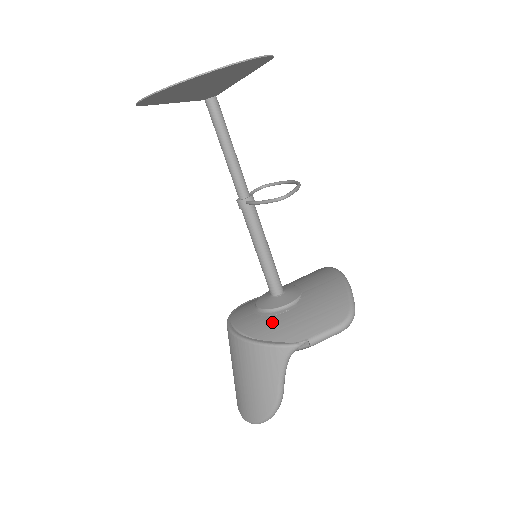
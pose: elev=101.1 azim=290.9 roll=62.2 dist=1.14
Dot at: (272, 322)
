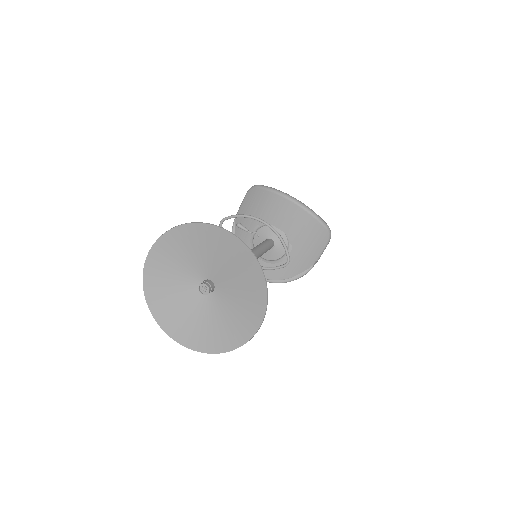
Dot at: (287, 265)
